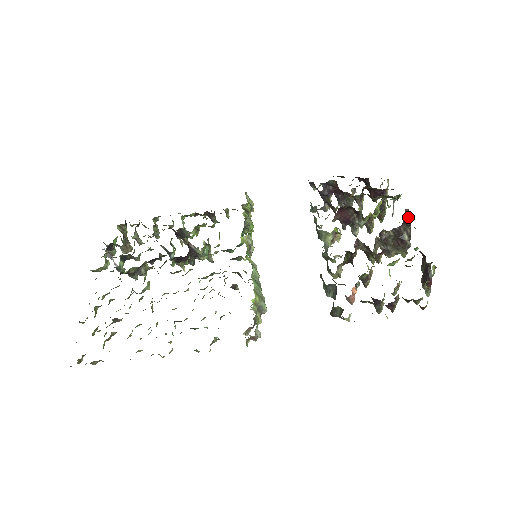
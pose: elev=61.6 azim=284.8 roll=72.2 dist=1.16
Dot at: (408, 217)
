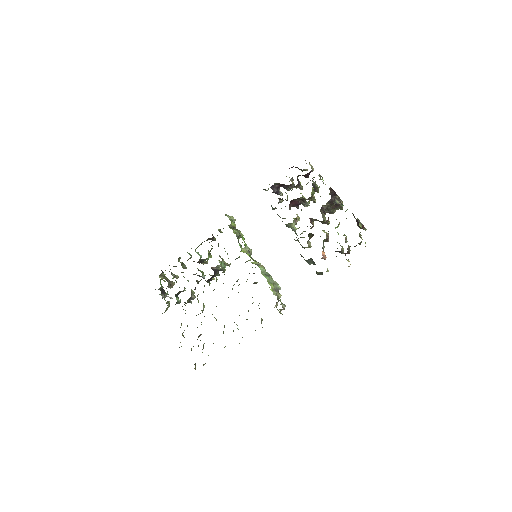
Dot at: (333, 191)
